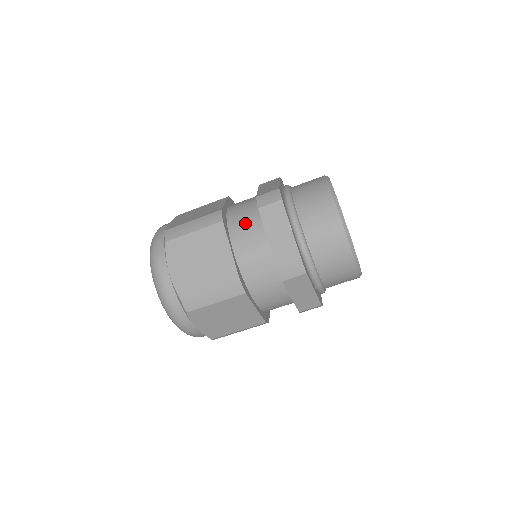
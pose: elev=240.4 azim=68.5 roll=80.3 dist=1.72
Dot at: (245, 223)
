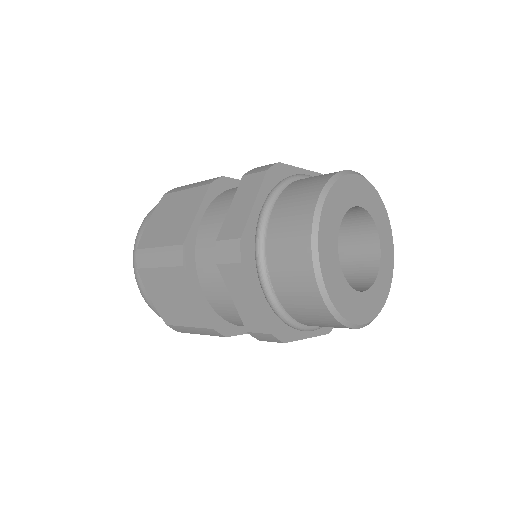
Dot at: (212, 266)
